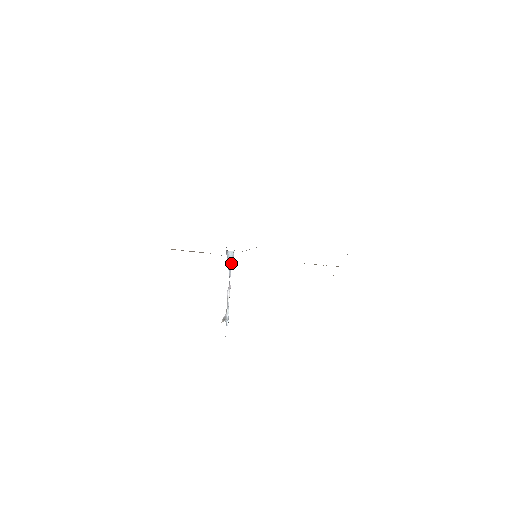
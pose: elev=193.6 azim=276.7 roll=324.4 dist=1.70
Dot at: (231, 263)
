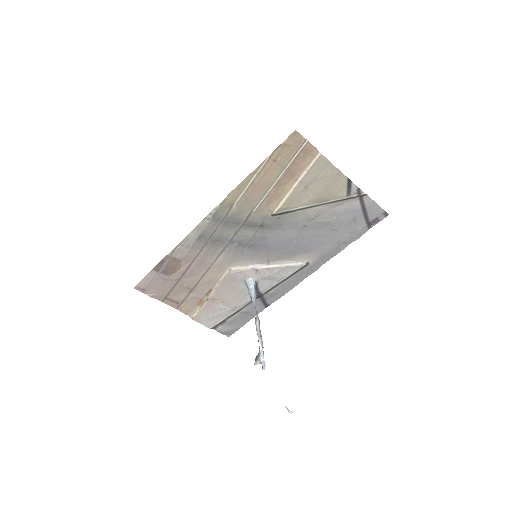
Dot at: (252, 291)
